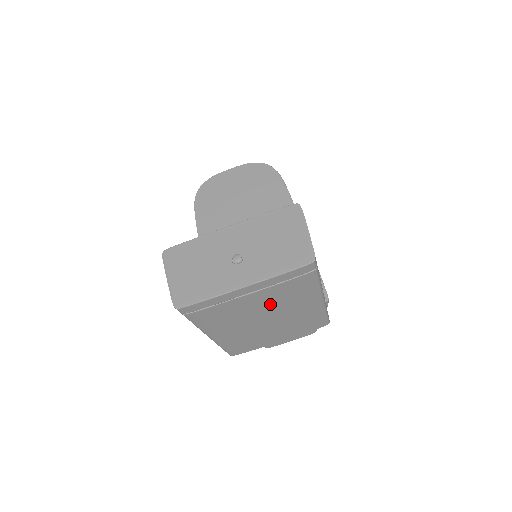
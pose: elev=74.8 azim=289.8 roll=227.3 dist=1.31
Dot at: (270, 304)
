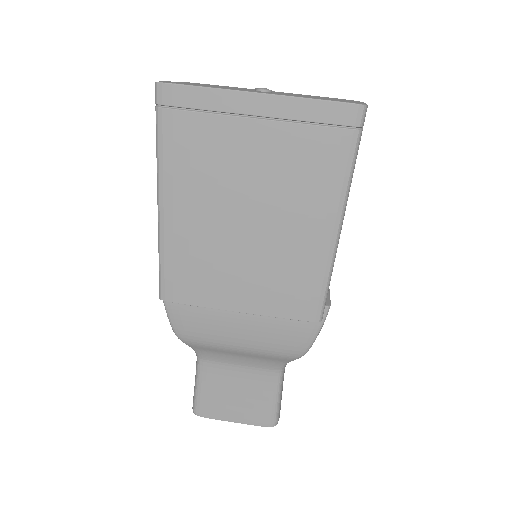
Dot at: (270, 176)
